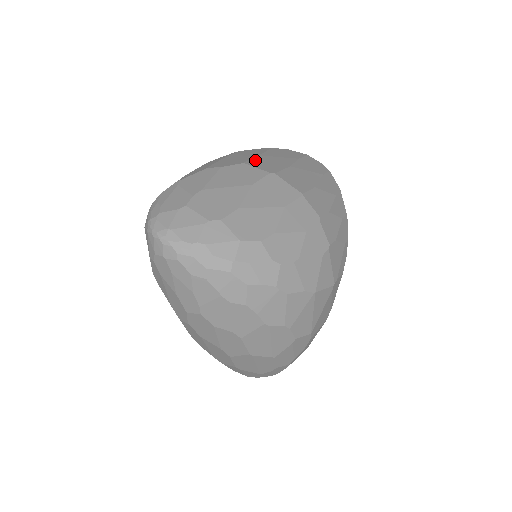
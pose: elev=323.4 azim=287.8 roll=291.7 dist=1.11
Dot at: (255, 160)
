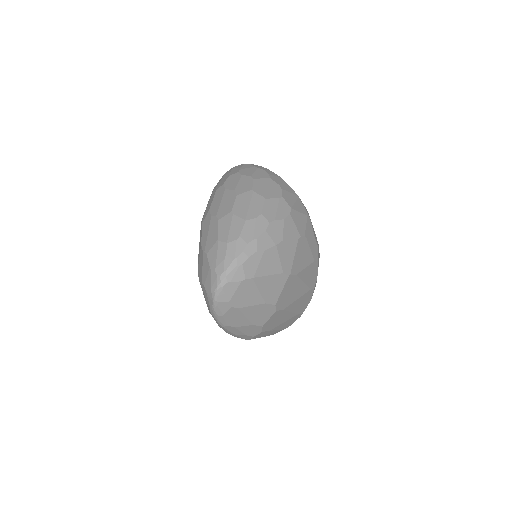
Dot at: occluded
